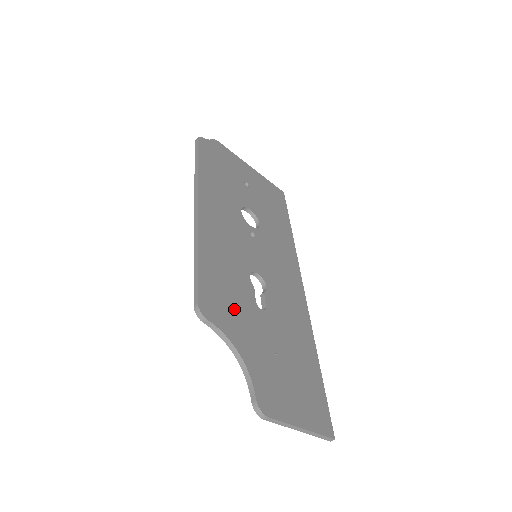
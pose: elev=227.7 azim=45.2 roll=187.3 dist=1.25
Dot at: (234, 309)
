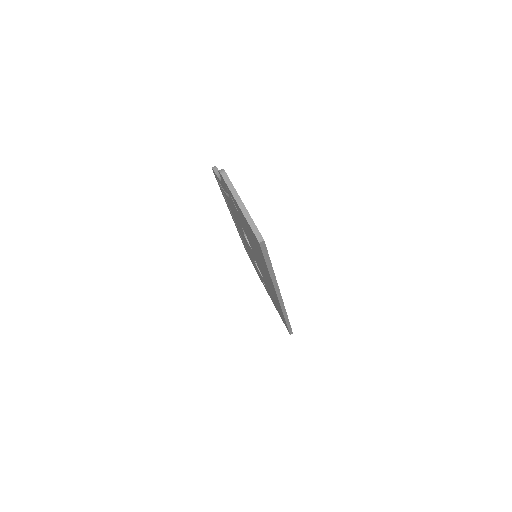
Dot at: occluded
